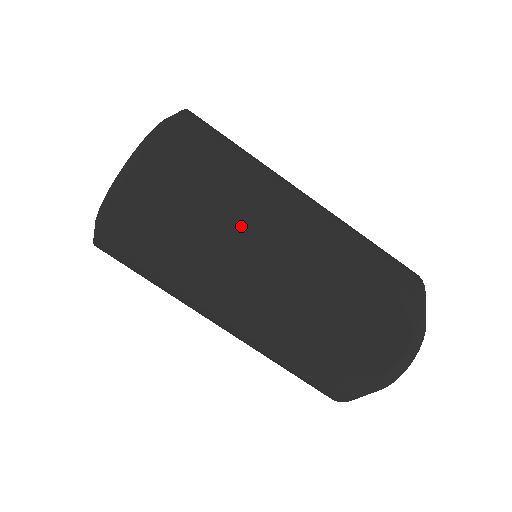
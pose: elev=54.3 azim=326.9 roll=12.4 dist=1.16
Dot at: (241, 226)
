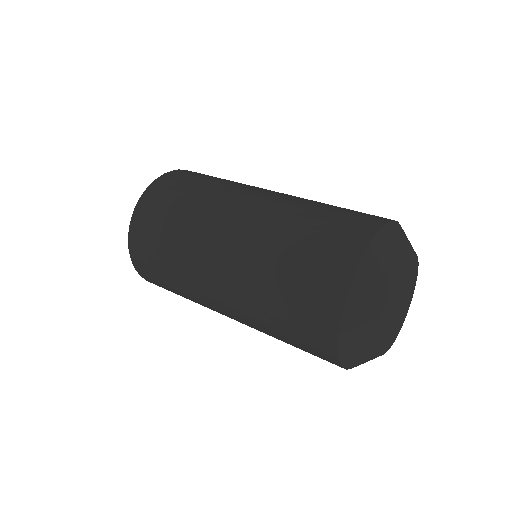
Dot at: (198, 225)
